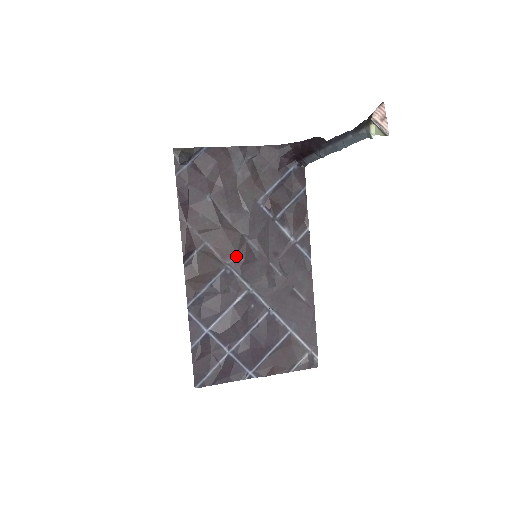
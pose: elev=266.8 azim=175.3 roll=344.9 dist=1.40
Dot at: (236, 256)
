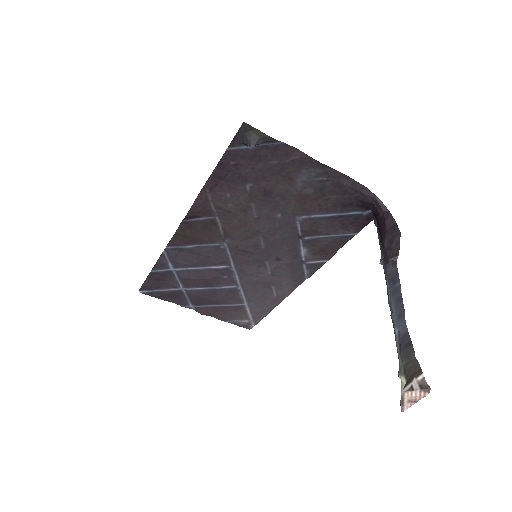
Dot at: (239, 242)
